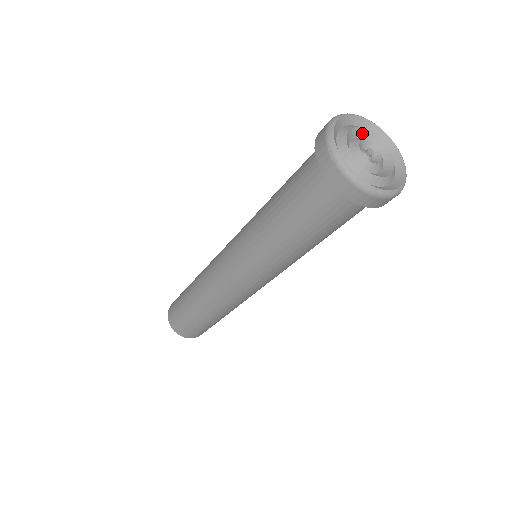
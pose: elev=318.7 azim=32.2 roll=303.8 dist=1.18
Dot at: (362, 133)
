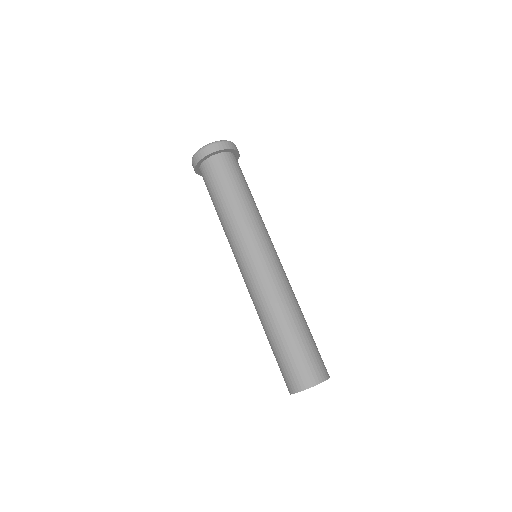
Dot at: occluded
